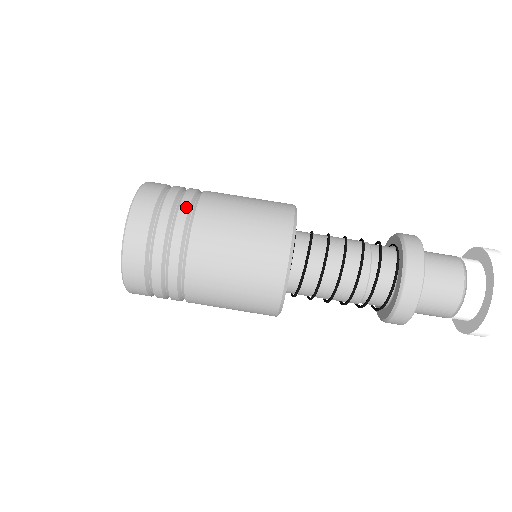
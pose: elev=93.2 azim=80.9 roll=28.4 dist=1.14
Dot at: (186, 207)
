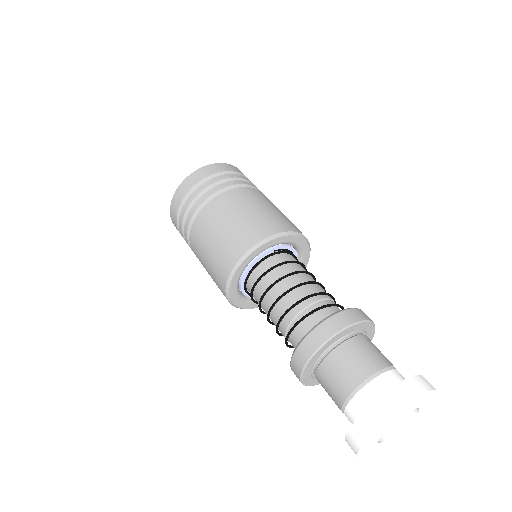
Dot at: (207, 196)
